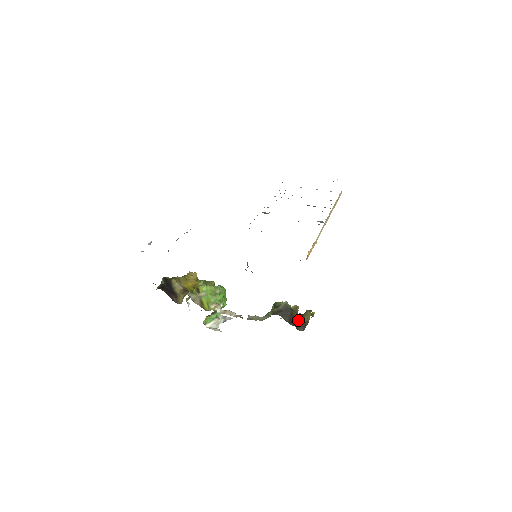
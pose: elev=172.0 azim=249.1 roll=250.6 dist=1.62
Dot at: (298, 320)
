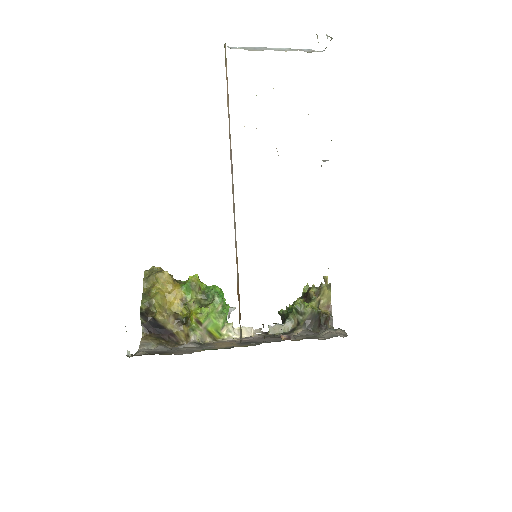
Dot at: (324, 316)
